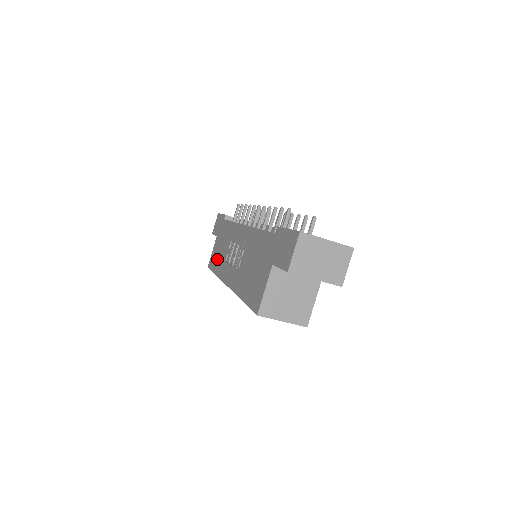
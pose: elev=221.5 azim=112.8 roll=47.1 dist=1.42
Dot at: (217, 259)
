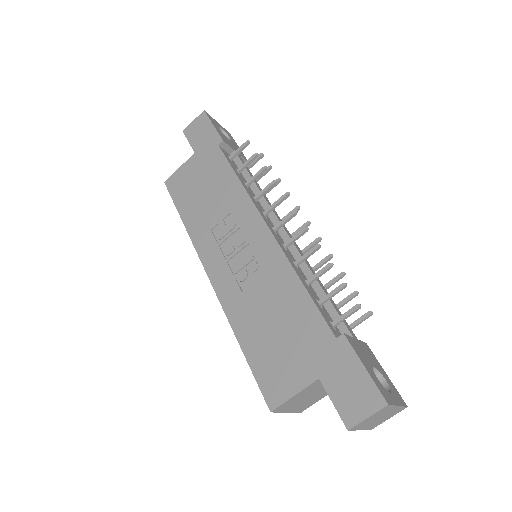
Dot at: (191, 200)
